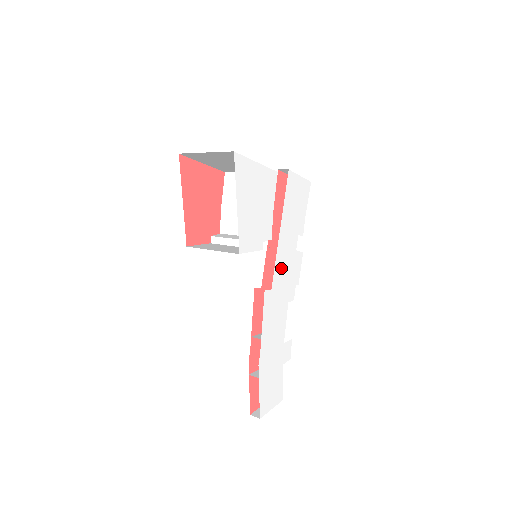
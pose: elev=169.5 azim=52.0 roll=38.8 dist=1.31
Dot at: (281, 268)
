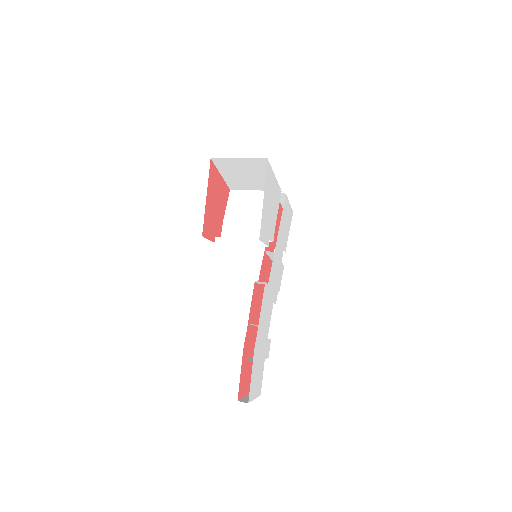
Dot at: (274, 270)
